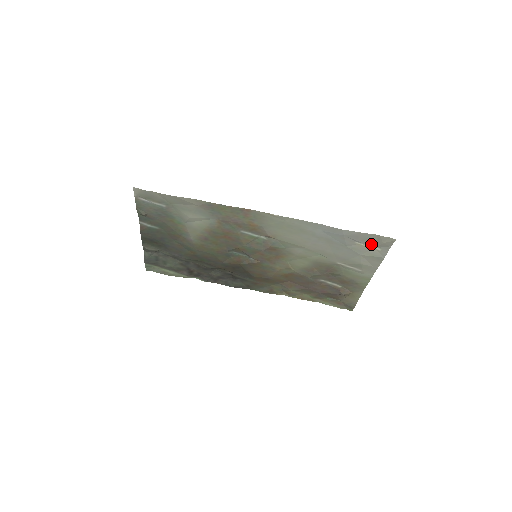
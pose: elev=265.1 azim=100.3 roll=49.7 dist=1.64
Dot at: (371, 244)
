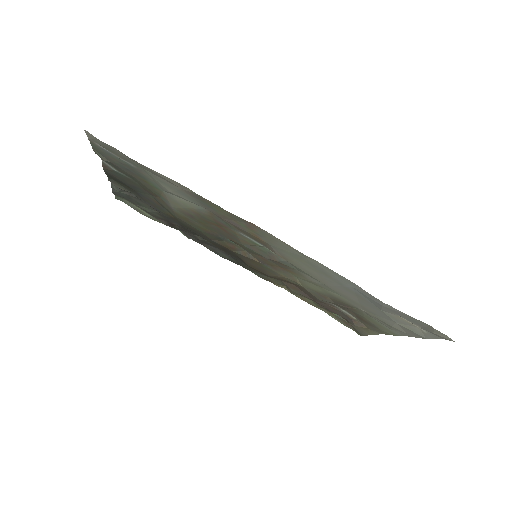
Dot at: (416, 324)
